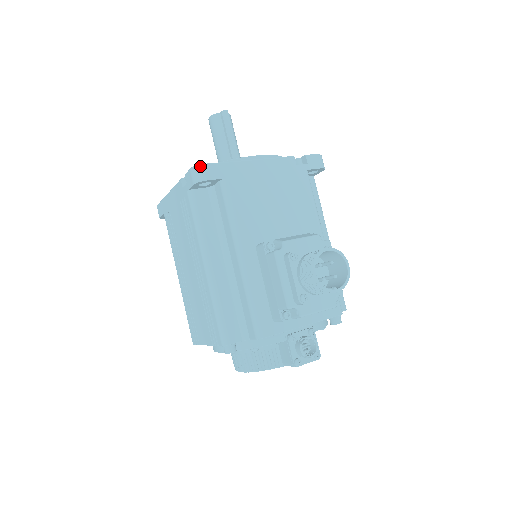
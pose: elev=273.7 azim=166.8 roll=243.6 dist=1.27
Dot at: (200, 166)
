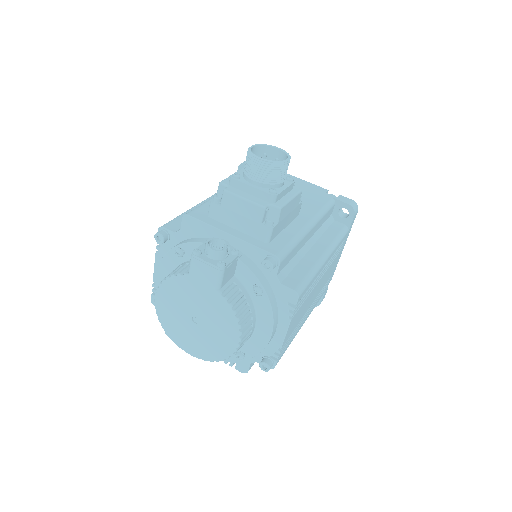
Dot at: occluded
